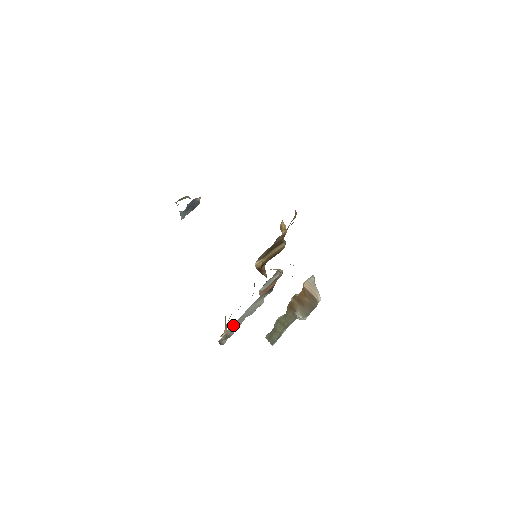
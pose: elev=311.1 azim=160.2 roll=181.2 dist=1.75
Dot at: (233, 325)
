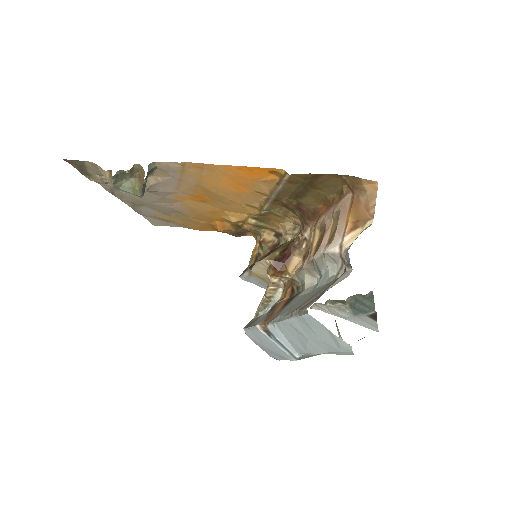
Dot at: (296, 308)
